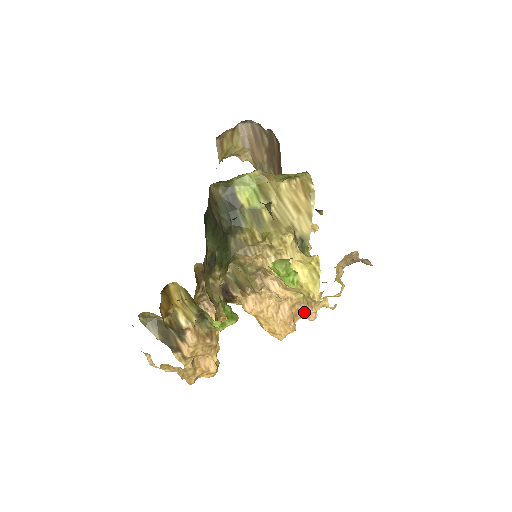
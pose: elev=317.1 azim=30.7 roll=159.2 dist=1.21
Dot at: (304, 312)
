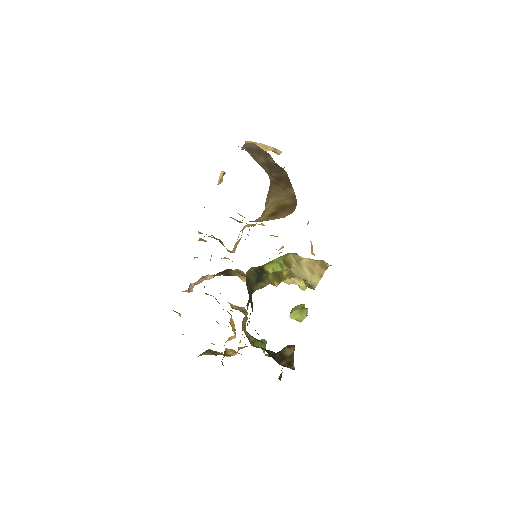
Dot at: occluded
